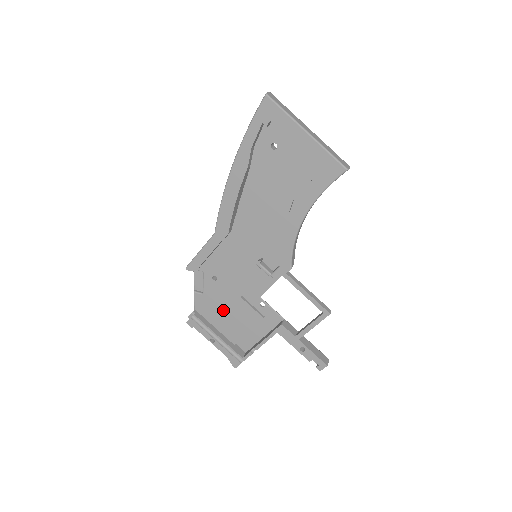
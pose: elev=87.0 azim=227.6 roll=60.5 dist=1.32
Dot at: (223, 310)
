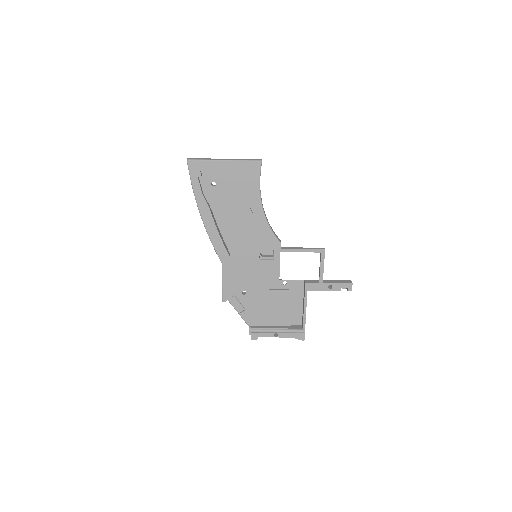
Dot at: (266, 309)
